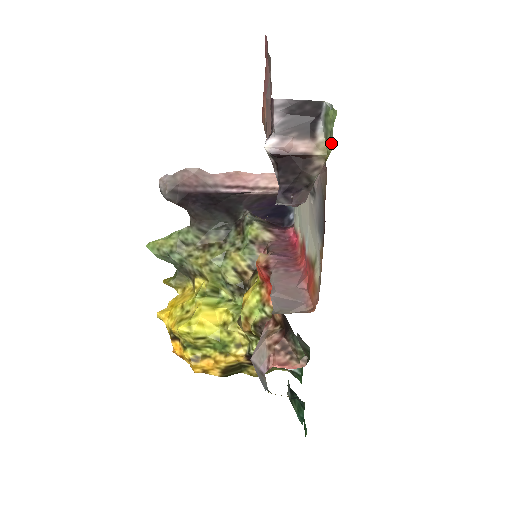
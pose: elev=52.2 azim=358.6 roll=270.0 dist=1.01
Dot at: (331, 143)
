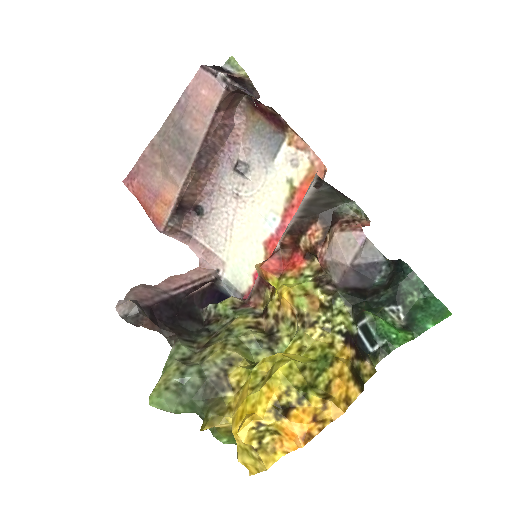
Dot at: (242, 71)
